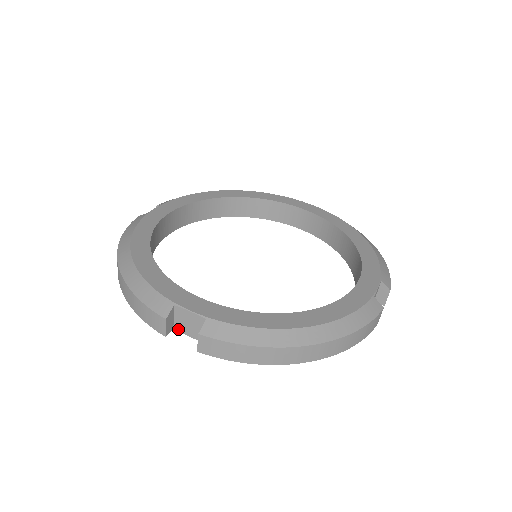
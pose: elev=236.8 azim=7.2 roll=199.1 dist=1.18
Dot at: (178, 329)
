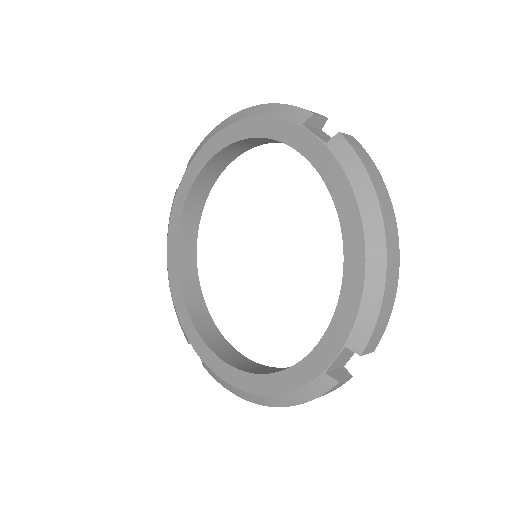
Dot at: occluded
